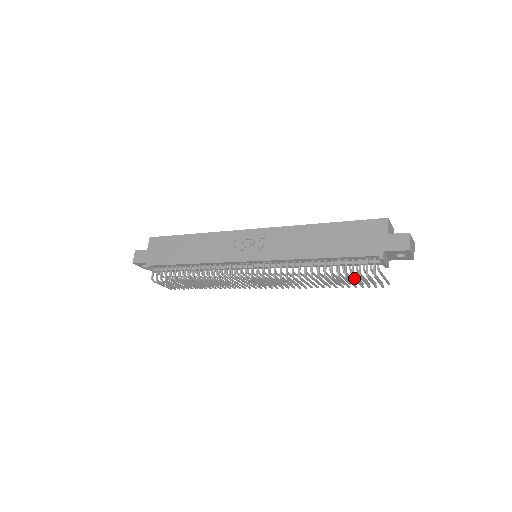
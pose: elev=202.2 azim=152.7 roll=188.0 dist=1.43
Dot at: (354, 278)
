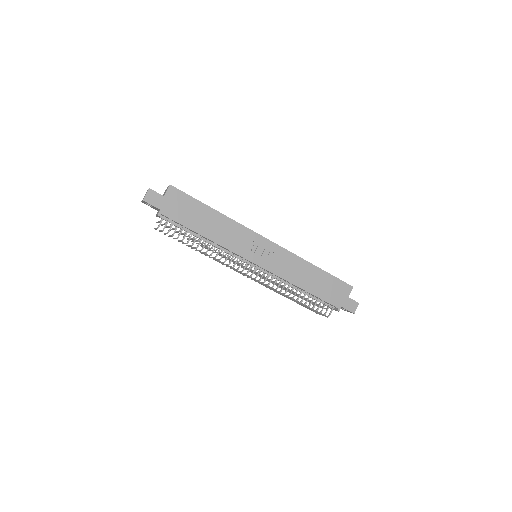
Dot at: occluded
